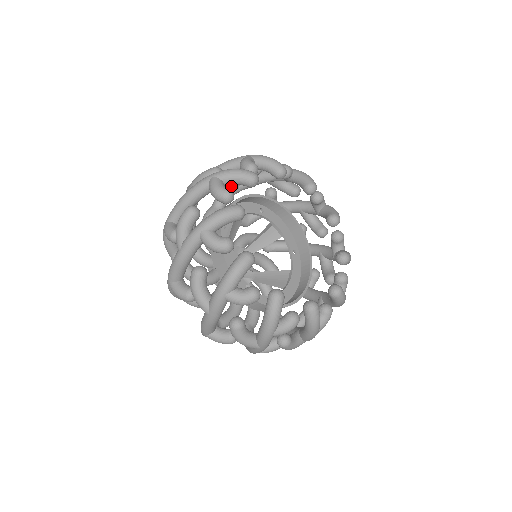
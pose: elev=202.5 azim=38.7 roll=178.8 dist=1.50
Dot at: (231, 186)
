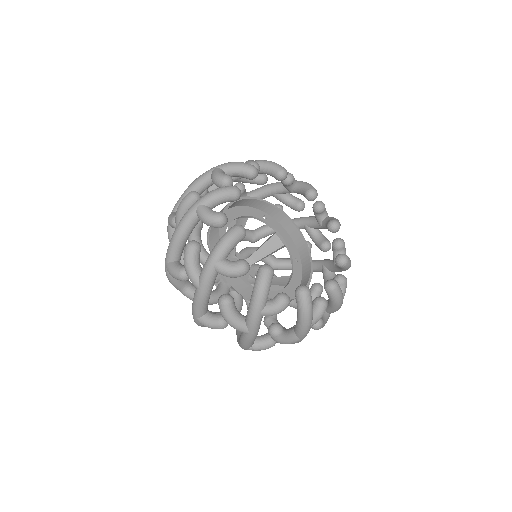
Dot at: occluded
